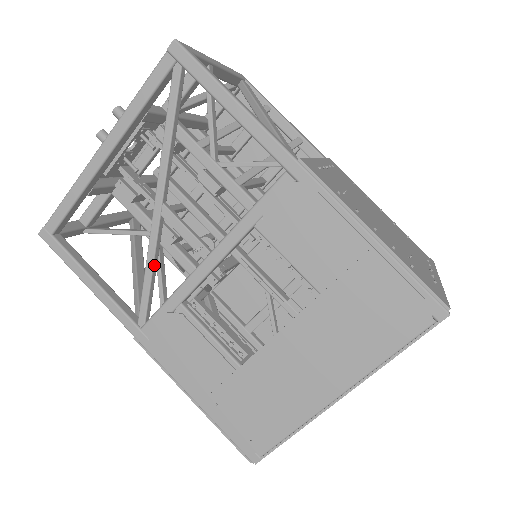
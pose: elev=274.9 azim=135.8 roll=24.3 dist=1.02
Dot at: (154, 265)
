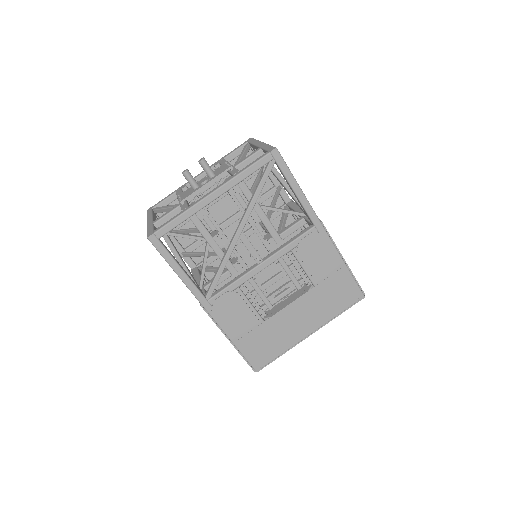
Dot at: occluded
